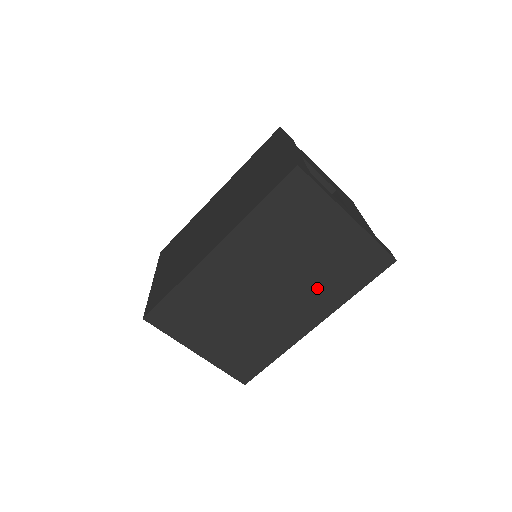
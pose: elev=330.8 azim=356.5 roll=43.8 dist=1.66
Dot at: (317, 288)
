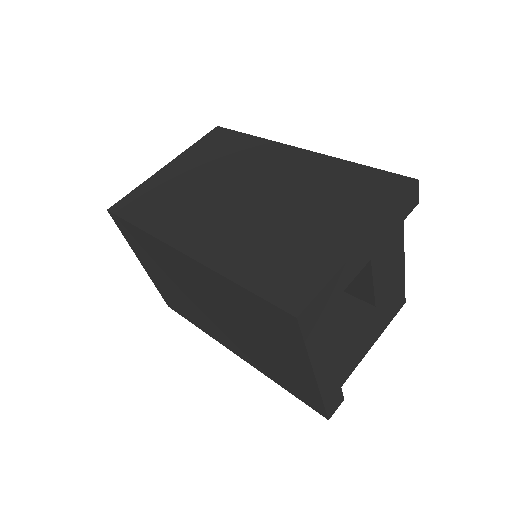
Dot at: (253, 352)
